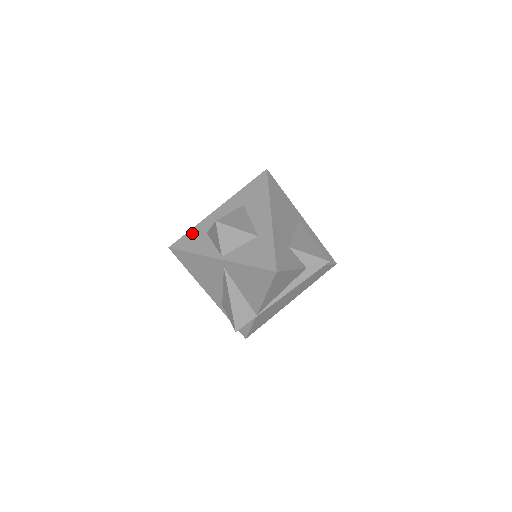
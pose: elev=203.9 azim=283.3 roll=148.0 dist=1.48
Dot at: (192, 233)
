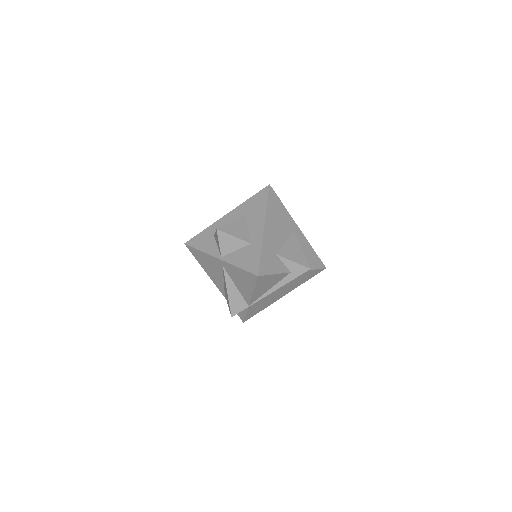
Dot at: (203, 234)
